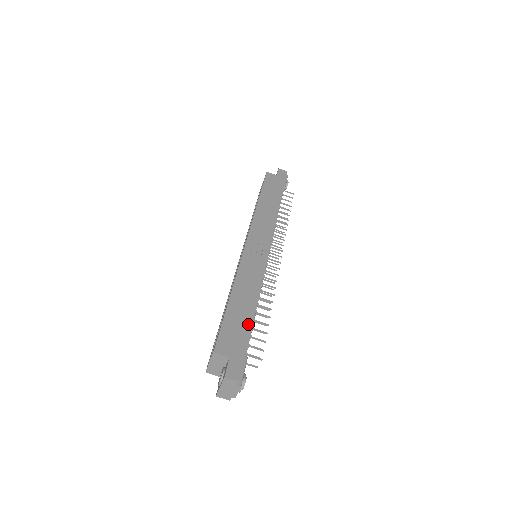
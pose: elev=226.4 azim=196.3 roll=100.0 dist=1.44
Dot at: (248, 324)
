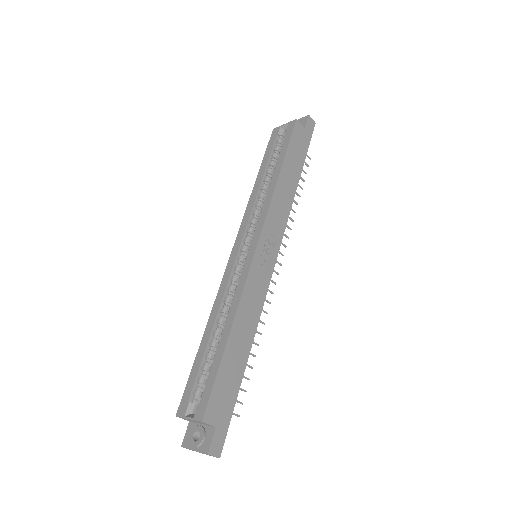
Dot at: (239, 377)
